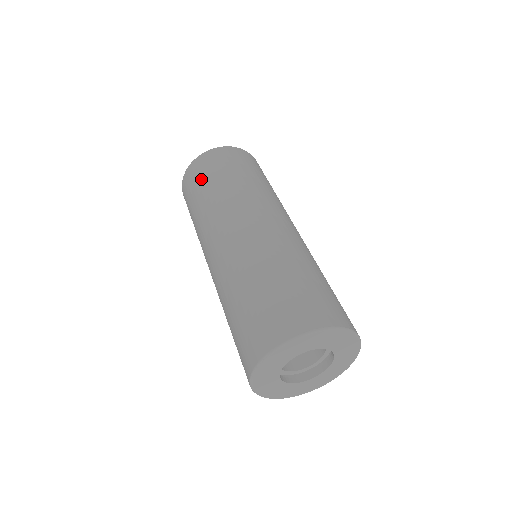
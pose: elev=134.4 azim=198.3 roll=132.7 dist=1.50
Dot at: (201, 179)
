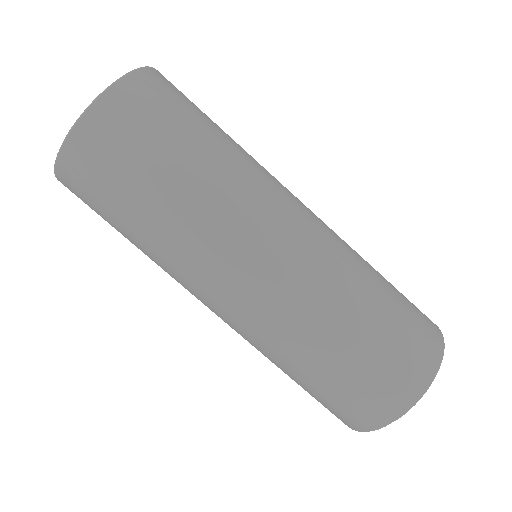
Dot at: (125, 175)
